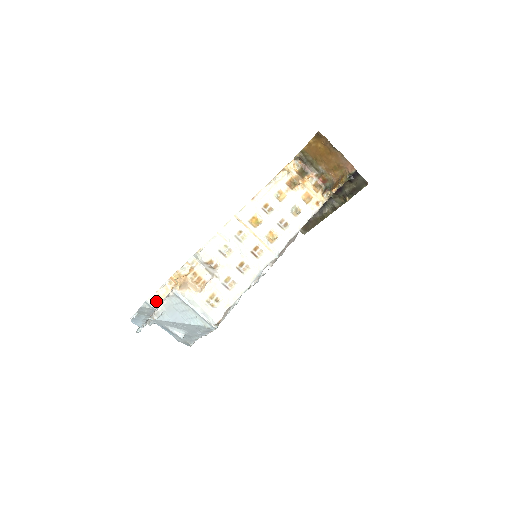
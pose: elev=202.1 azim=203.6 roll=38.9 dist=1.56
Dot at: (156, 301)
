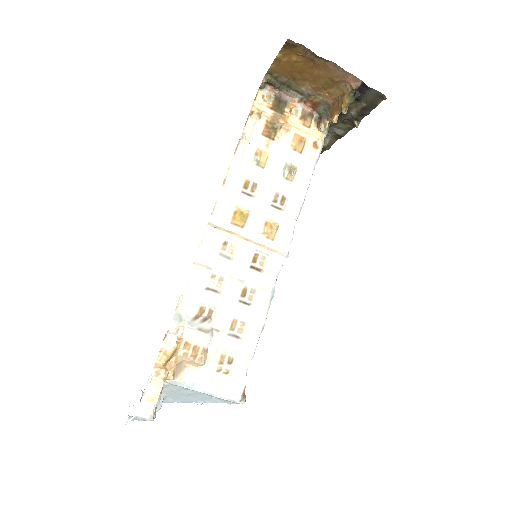
Dot at: (149, 409)
